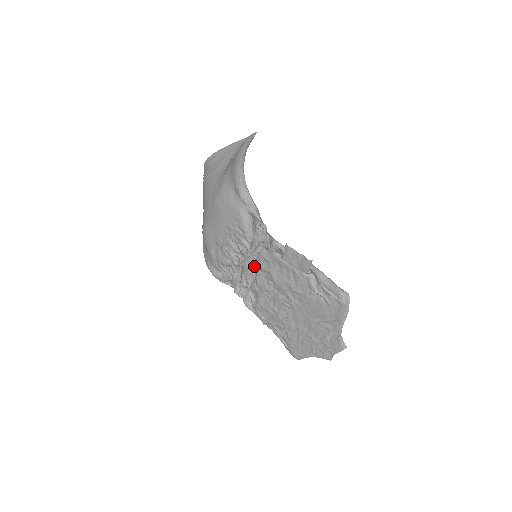
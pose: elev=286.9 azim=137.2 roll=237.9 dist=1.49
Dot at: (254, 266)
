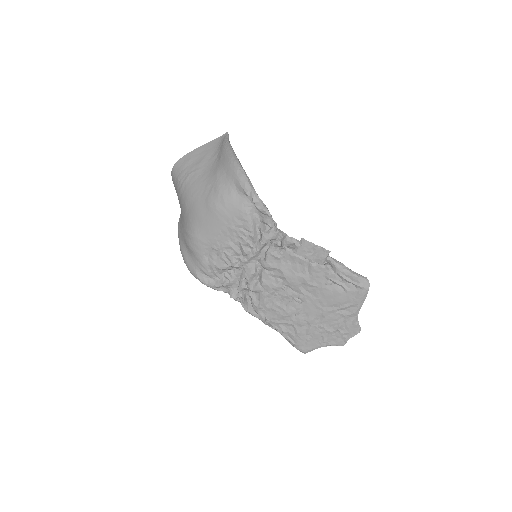
Dot at: (257, 266)
